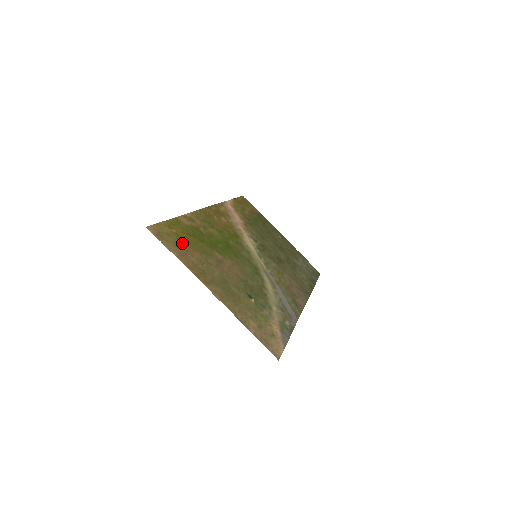
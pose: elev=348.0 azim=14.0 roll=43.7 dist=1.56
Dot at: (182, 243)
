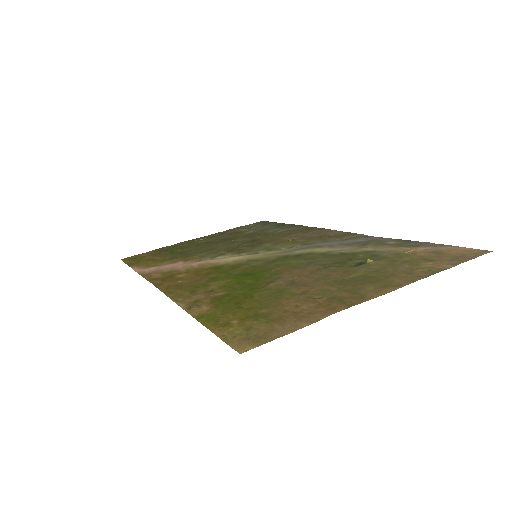
Dot at: (266, 315)
